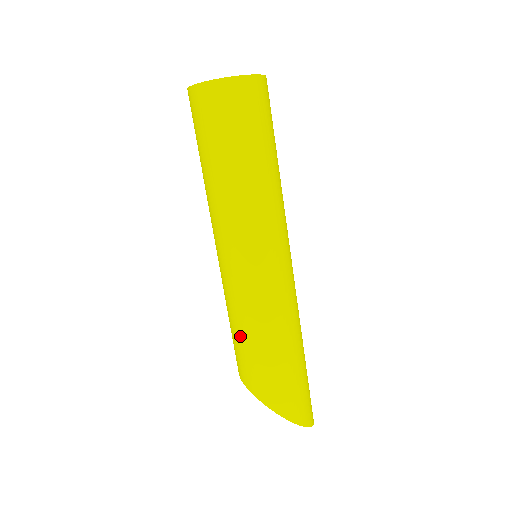
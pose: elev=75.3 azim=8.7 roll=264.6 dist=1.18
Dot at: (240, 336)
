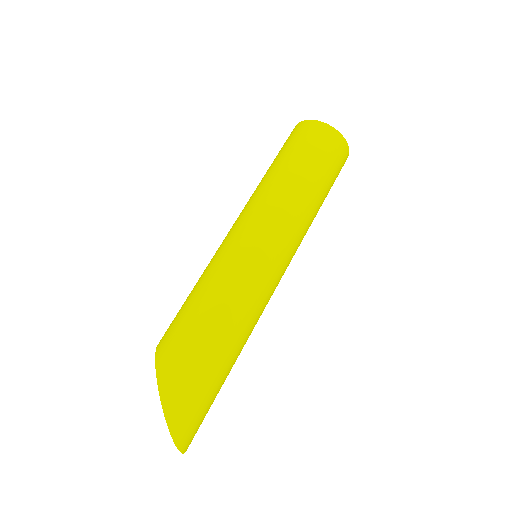
Dot at: (191, 293)
